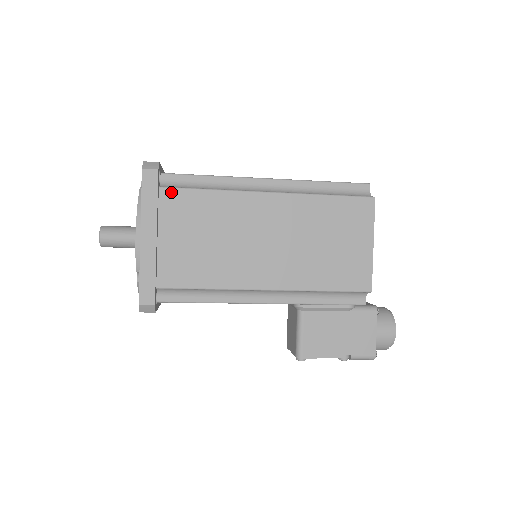
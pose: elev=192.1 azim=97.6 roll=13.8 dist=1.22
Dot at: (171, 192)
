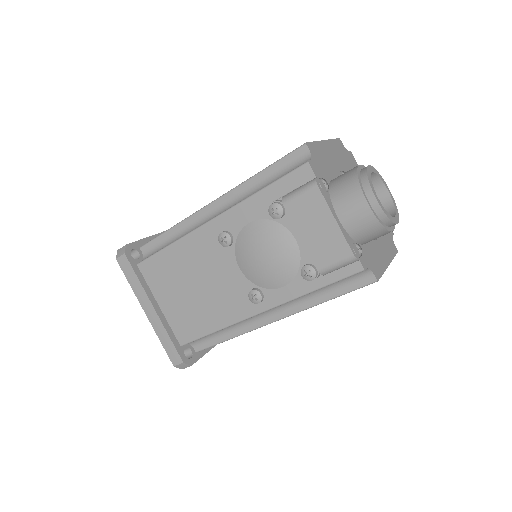
Dot at: occluded
